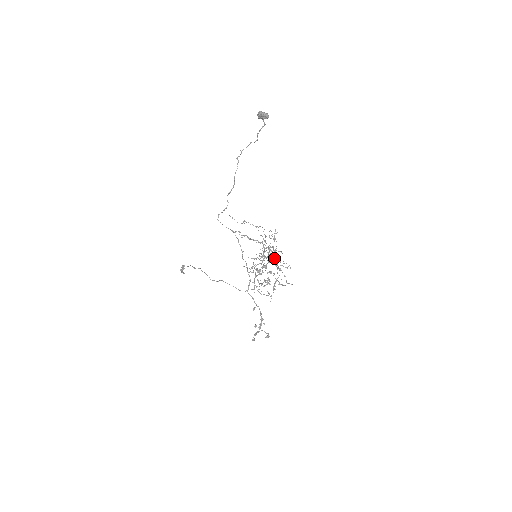
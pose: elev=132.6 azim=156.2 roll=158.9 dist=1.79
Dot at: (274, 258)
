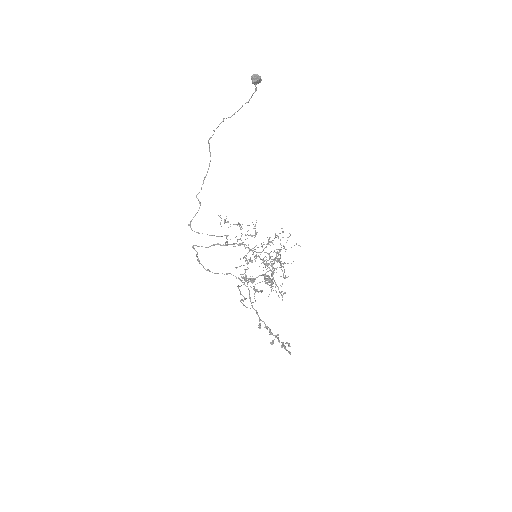
Dot at: (267, 253)
